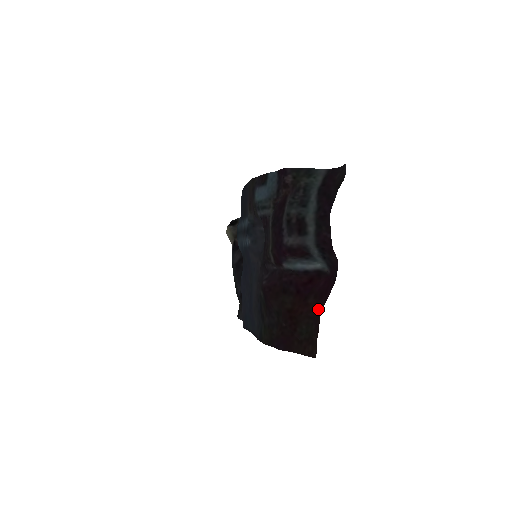
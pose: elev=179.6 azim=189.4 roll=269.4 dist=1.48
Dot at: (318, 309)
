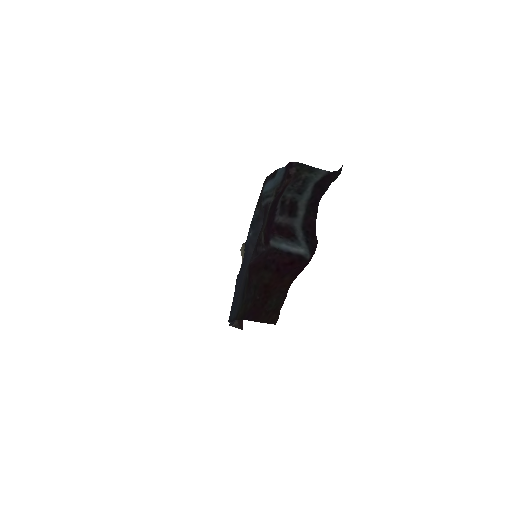
Dot at: (290, 283)
